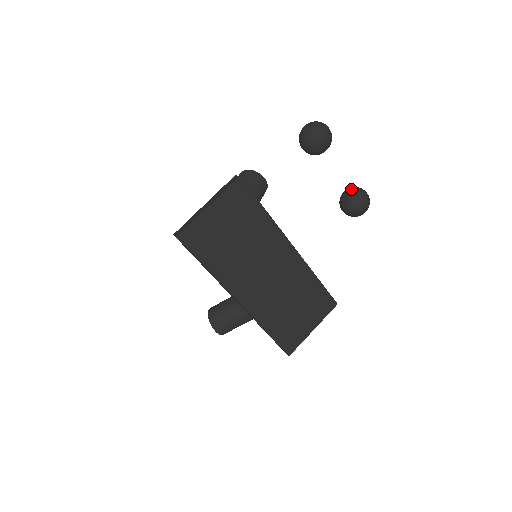
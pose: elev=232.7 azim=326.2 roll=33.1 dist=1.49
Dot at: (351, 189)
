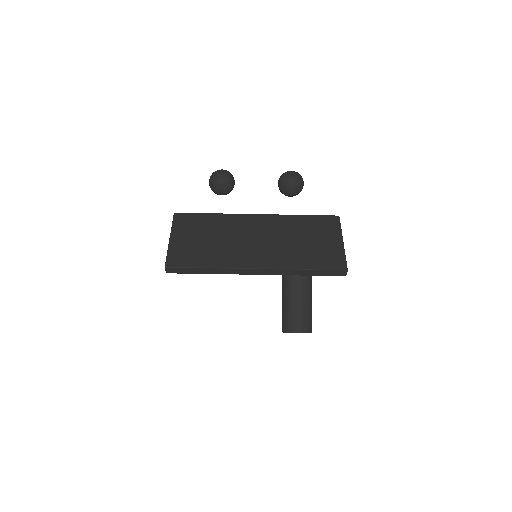
Dot at: (278, 181)
